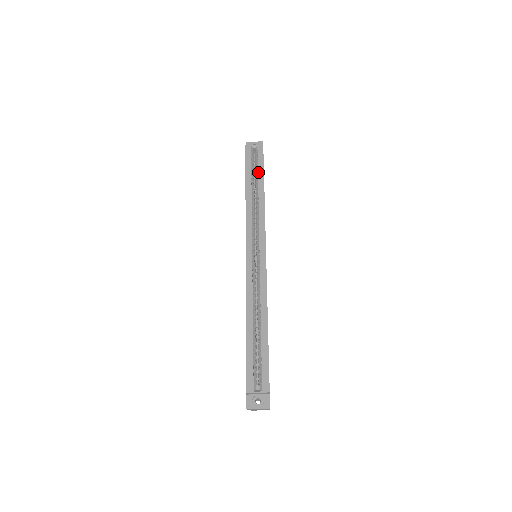
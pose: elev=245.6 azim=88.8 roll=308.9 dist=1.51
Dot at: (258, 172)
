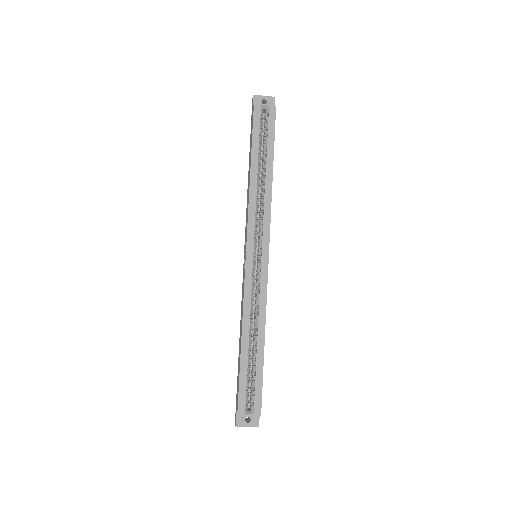
Dot at: (267, 146)
